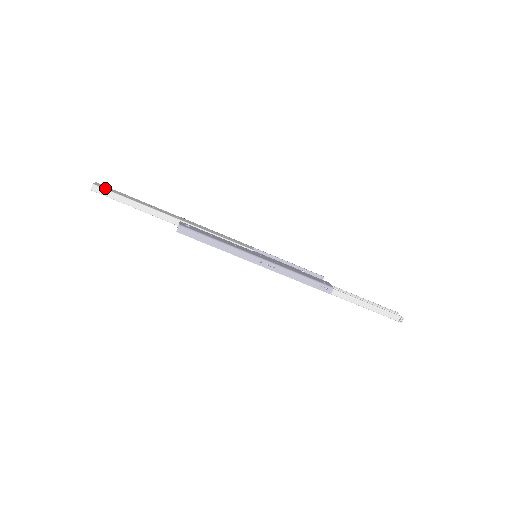
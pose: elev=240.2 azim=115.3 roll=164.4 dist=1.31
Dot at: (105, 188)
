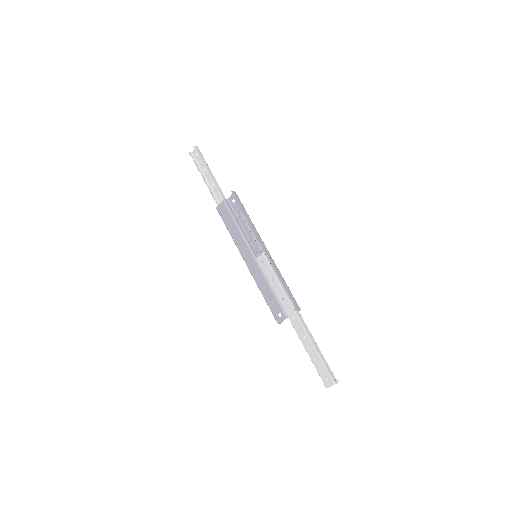
Dot at: (201, 154)
